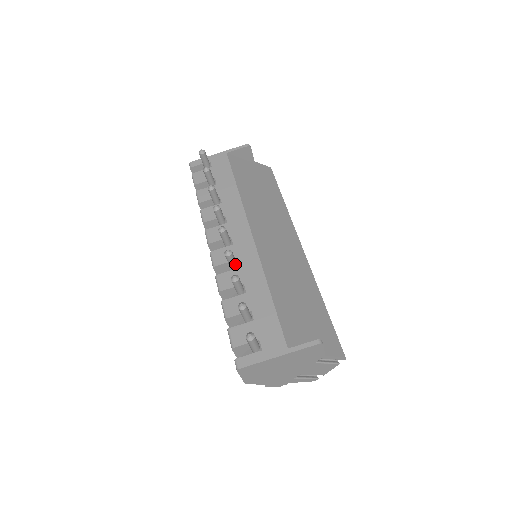
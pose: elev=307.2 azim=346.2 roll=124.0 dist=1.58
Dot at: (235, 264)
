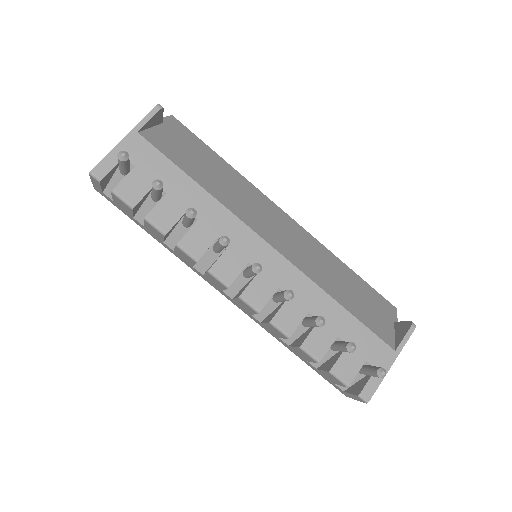
Dot at: occluded
